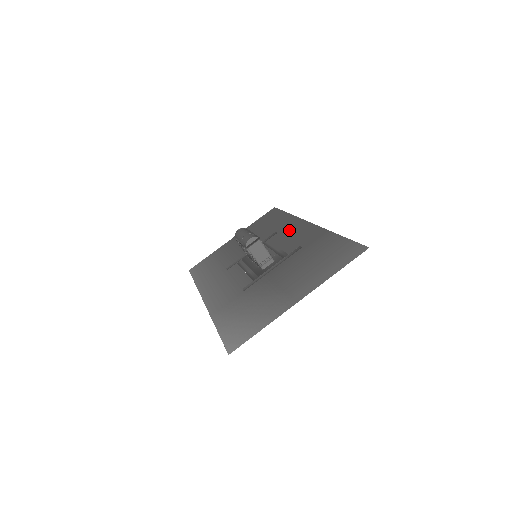
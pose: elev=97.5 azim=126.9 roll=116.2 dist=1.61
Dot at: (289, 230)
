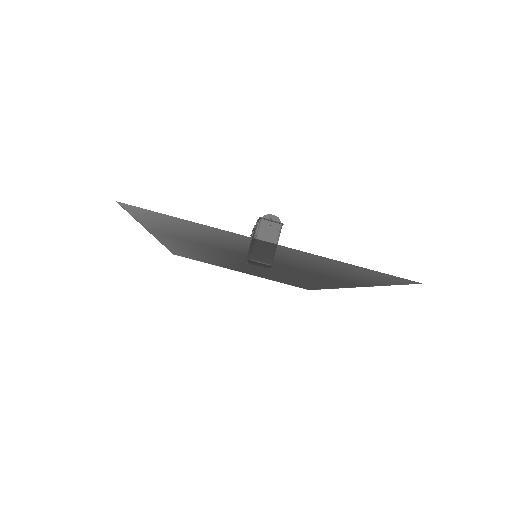
Dot at: (312, 281)
